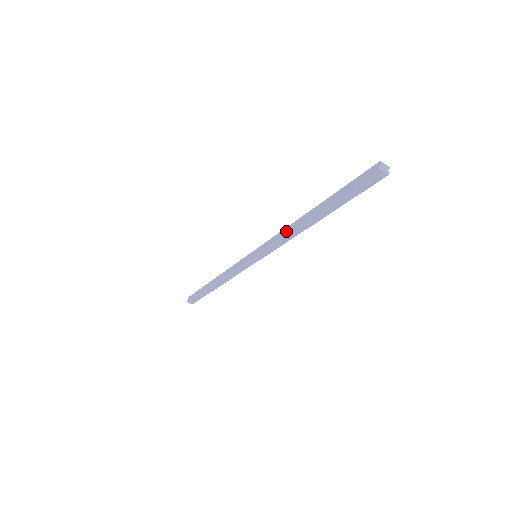
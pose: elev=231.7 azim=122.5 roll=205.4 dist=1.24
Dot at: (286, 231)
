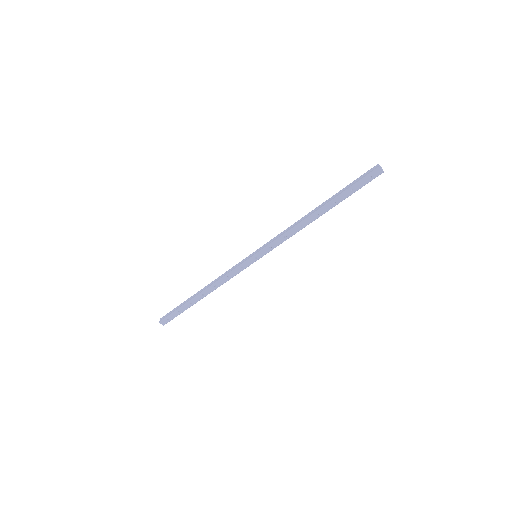
Dot at: (294, 225)
